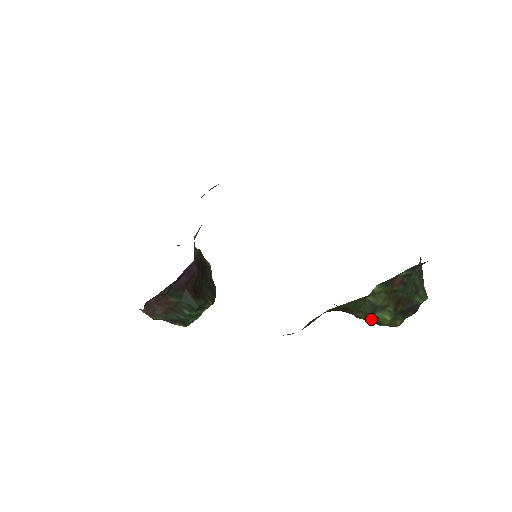
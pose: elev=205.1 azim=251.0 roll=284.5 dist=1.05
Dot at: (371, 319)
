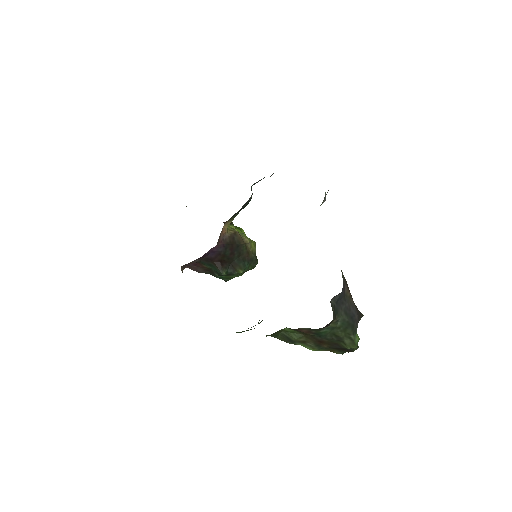
Dot at: occluded
